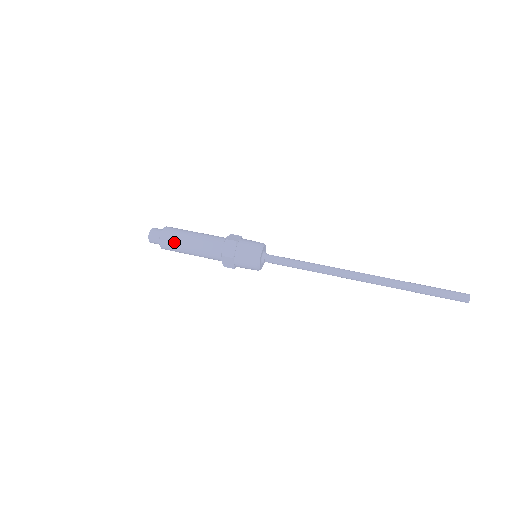
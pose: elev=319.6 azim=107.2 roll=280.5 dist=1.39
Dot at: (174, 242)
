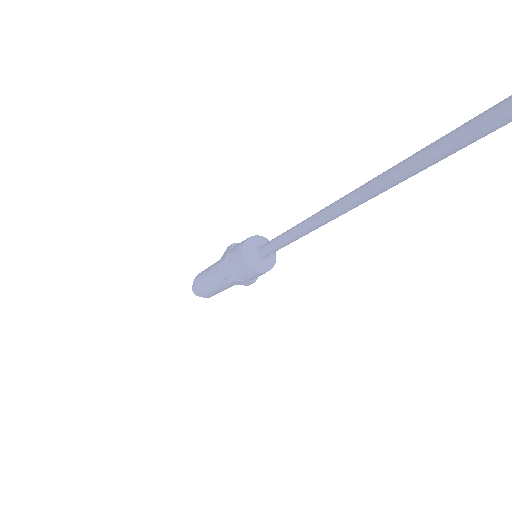
Dot at: occluded
